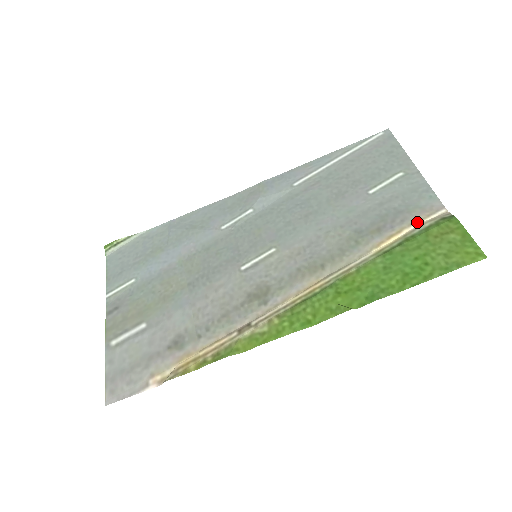
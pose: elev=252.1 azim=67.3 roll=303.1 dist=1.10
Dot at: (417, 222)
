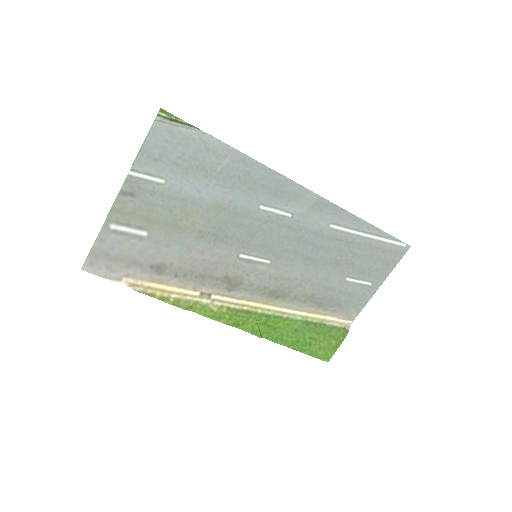
Dot at: (336, 318)
